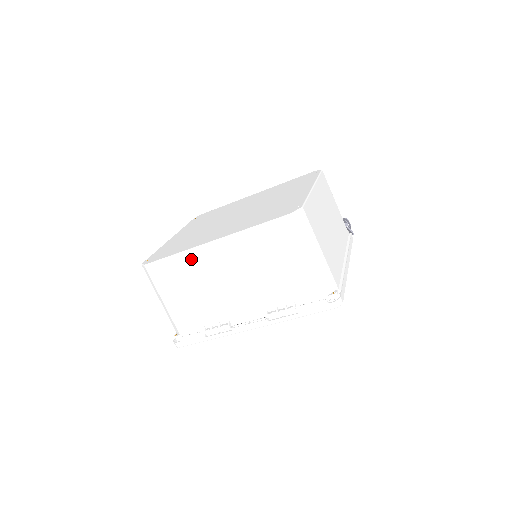
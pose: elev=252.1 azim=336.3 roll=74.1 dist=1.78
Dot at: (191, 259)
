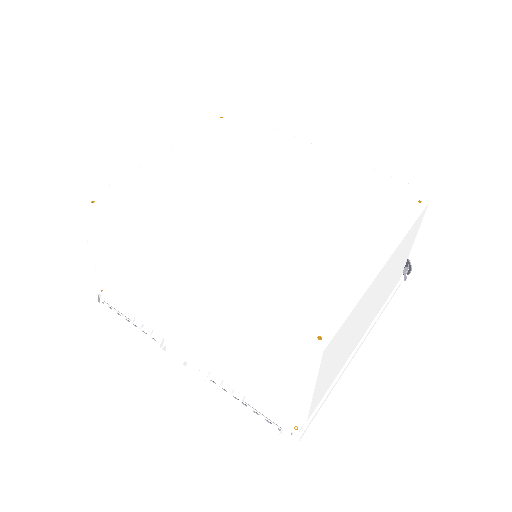
Dot at: (141, 264)
